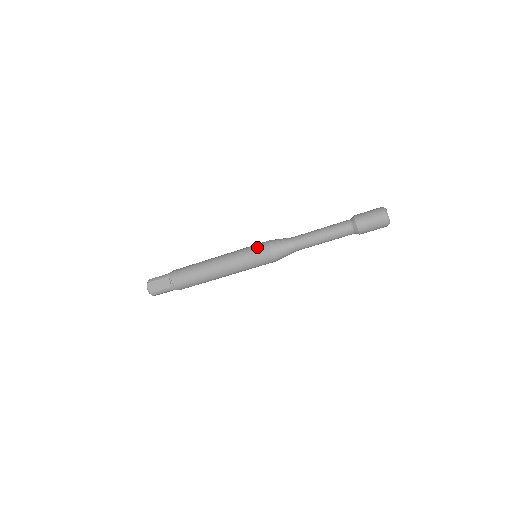
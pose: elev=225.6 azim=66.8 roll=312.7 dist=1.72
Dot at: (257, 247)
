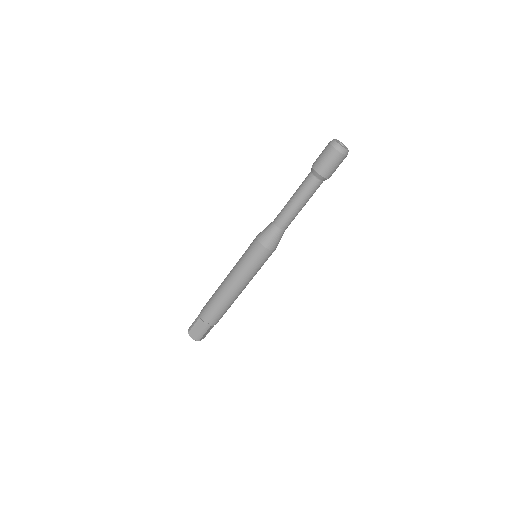
Dot at: (250, 248)
